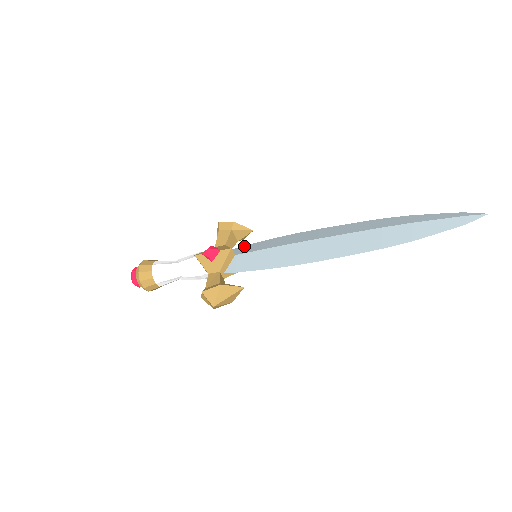
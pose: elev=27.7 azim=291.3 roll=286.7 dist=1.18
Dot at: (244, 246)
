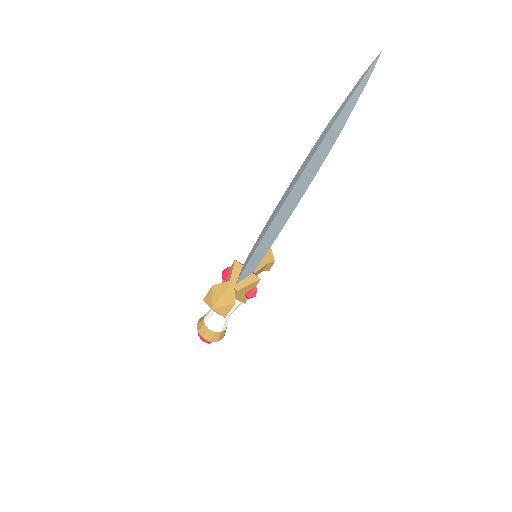
Dot at: occluded
